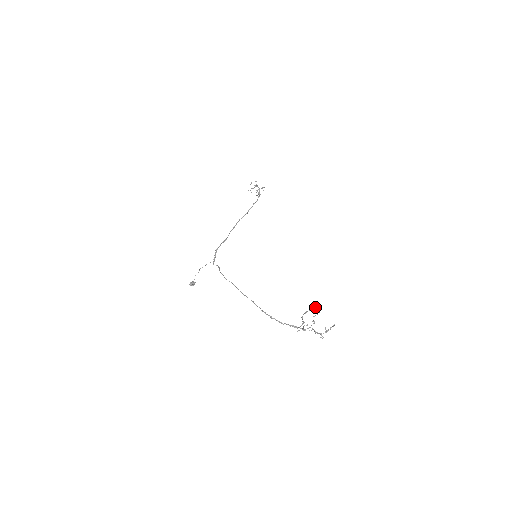
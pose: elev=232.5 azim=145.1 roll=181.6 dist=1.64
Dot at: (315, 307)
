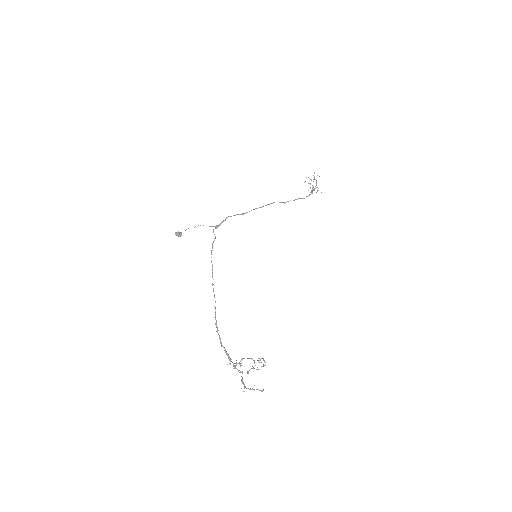
Dot at: (261, 362)
